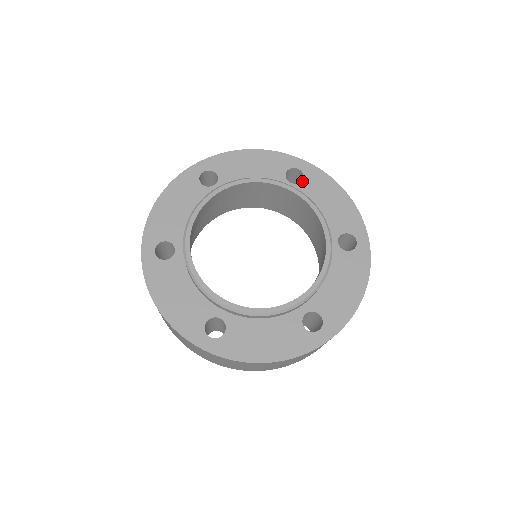
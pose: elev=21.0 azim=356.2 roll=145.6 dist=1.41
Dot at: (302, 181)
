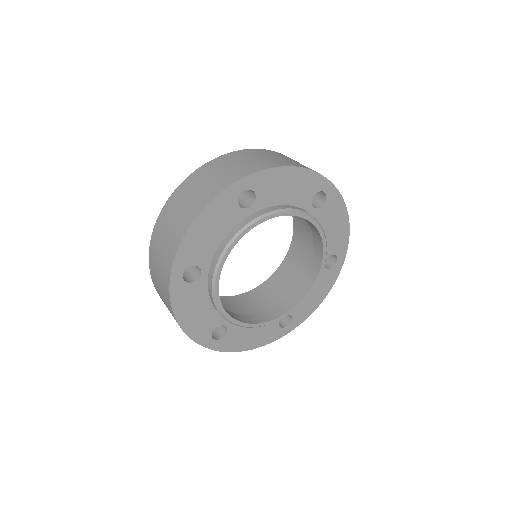
Dot at: (256, 197)
